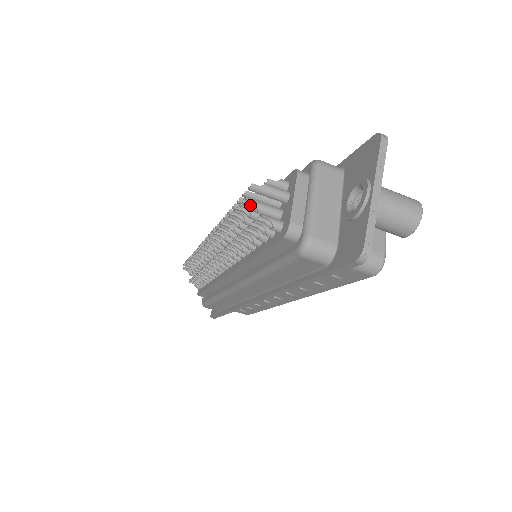
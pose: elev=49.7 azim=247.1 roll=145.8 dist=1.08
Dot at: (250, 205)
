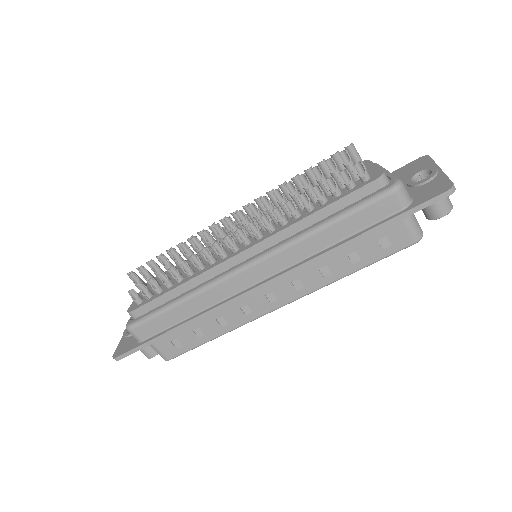
Dot at: (342, 159)
